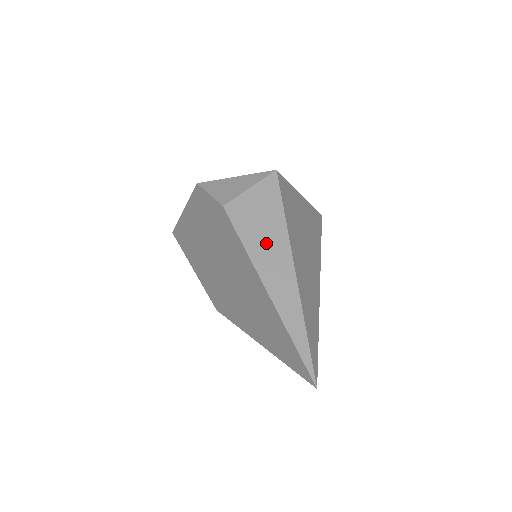
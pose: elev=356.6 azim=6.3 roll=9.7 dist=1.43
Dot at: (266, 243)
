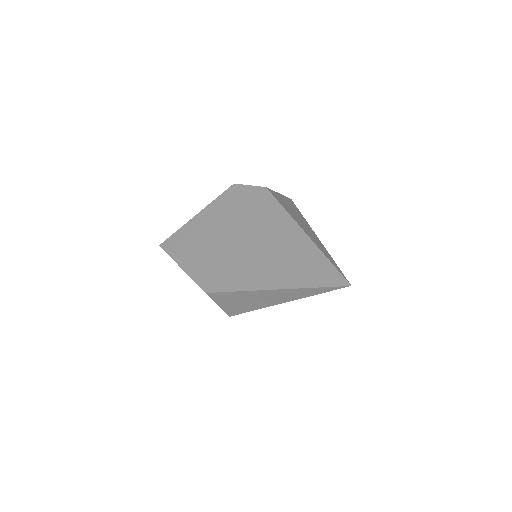
Dot at: (296, 215)
